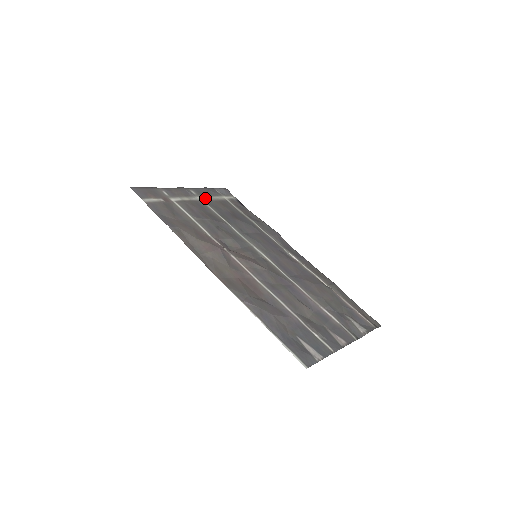
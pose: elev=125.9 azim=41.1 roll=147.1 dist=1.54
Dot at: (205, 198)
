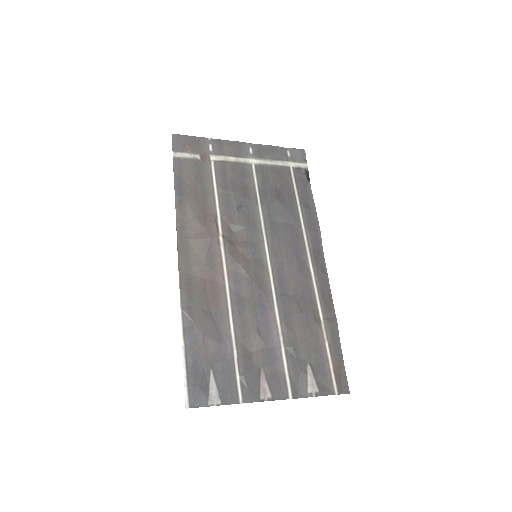
Dot at: (260, 161)
